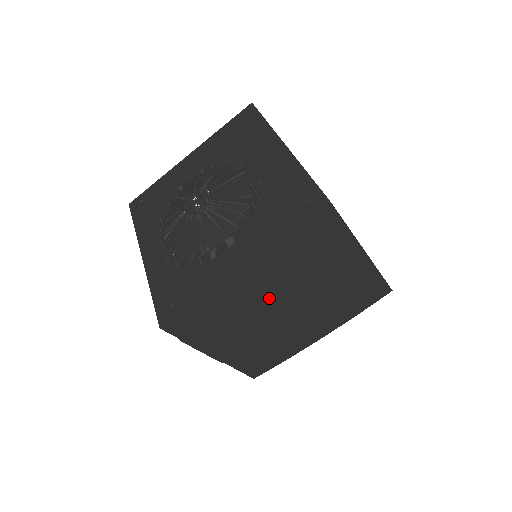
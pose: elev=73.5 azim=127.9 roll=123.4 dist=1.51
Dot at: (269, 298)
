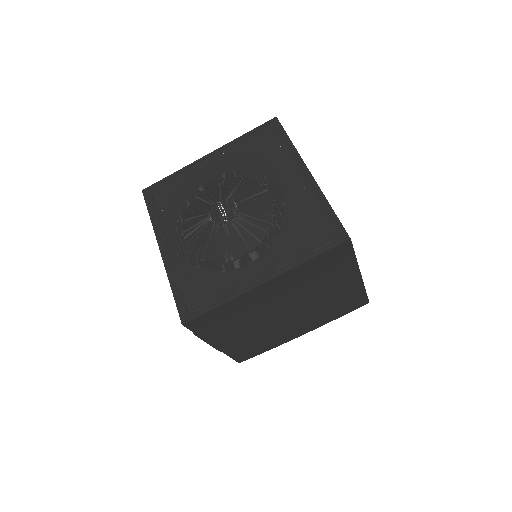
Dot at: (276, 305)
